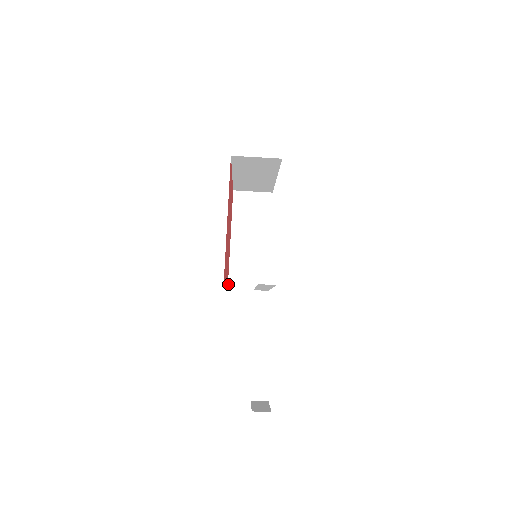
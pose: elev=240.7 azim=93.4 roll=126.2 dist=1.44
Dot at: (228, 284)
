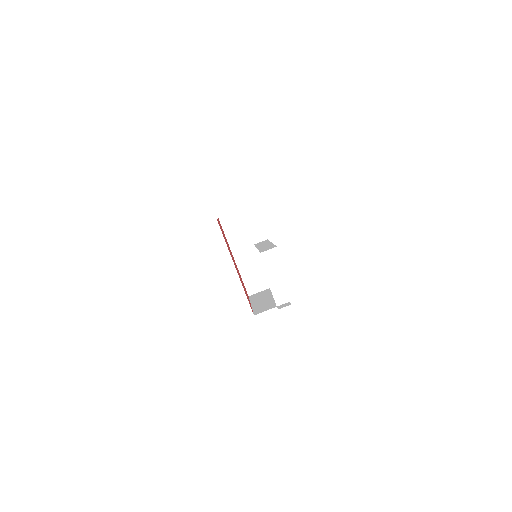
Dot at: (254, 314)
